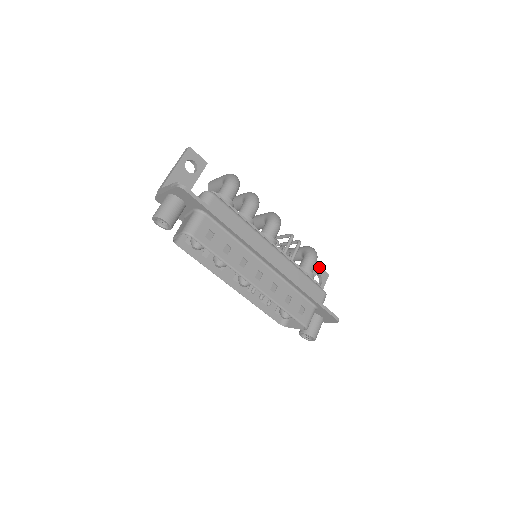
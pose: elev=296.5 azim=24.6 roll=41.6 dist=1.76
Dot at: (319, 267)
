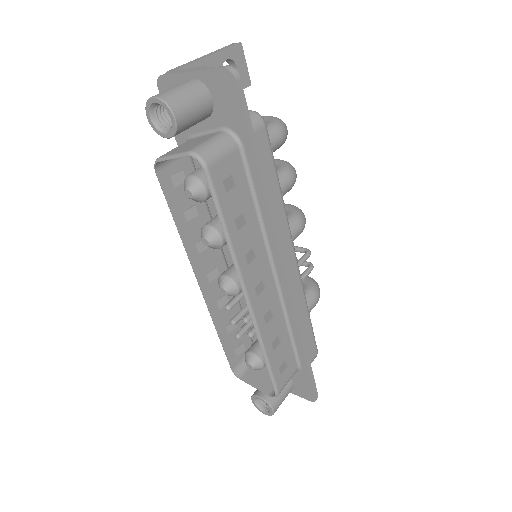
Dot at: occluded
